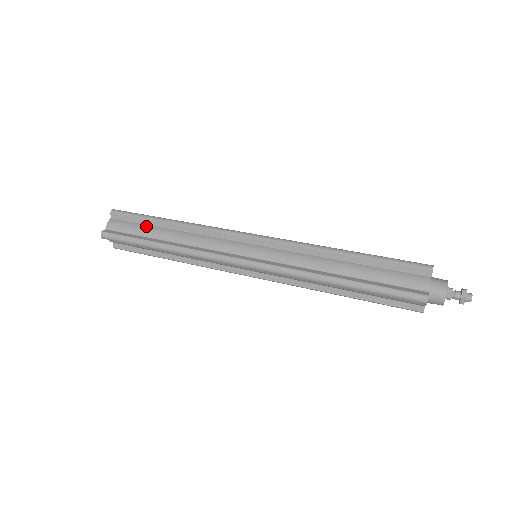
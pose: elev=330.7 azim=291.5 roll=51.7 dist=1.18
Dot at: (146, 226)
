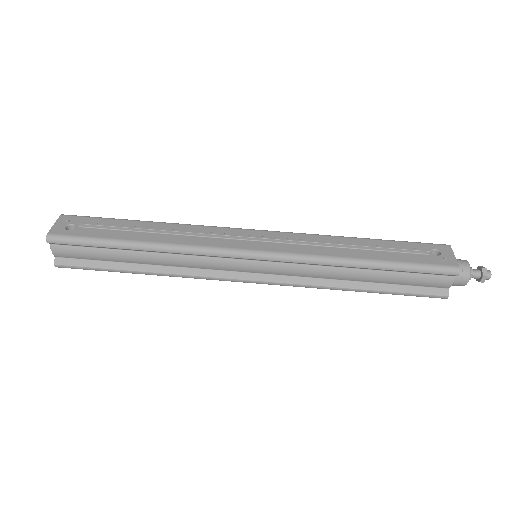
Dot at: (107, 252)
